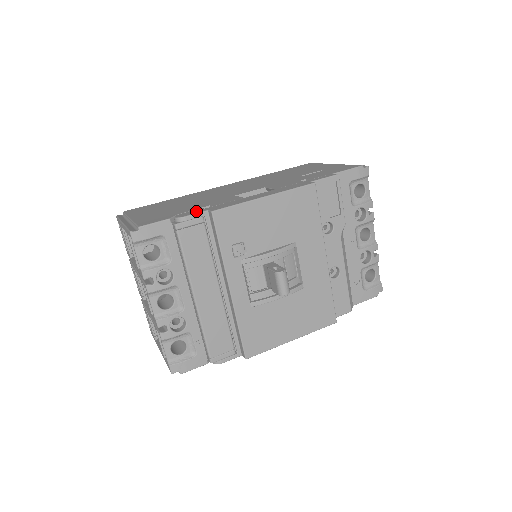
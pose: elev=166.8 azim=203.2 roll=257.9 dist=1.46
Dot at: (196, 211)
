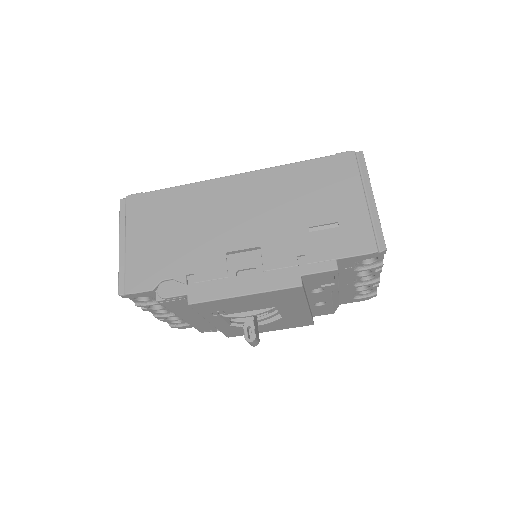
Dot at: (177, 288)
